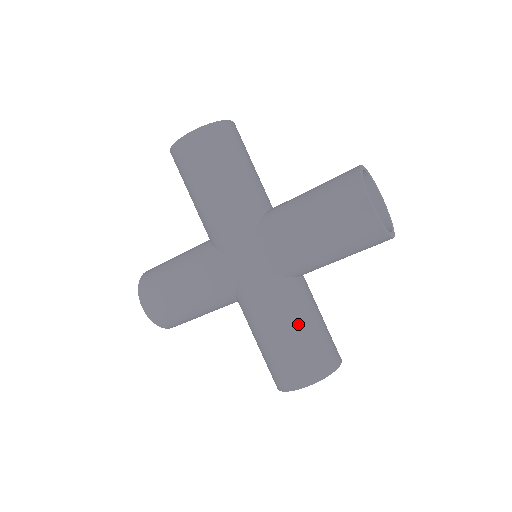
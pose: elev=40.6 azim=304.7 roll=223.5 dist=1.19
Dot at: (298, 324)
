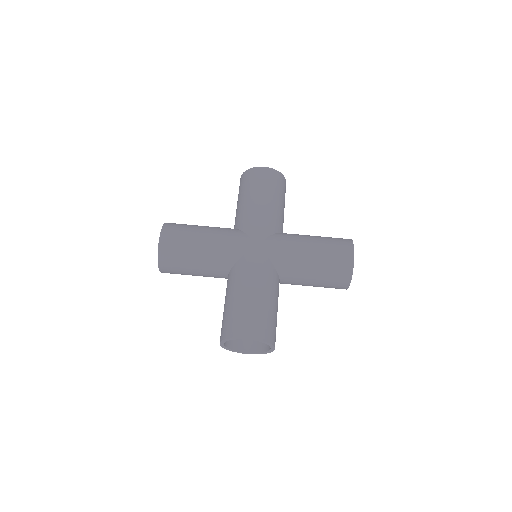
Dot at: (270, 299)
